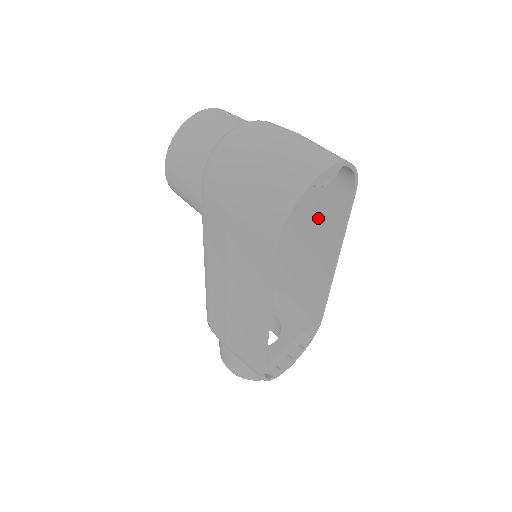
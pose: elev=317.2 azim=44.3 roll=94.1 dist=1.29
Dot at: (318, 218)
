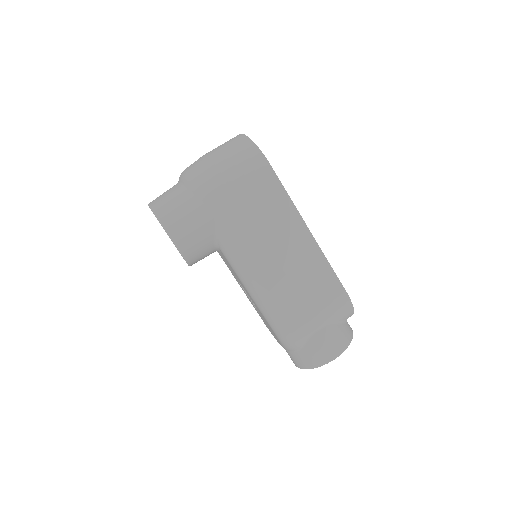
Dot at: occluded
